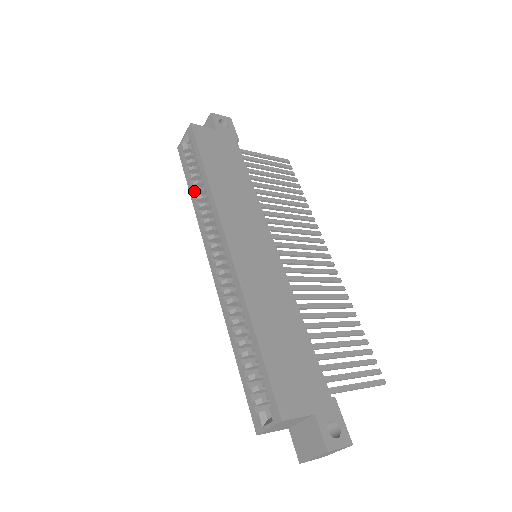
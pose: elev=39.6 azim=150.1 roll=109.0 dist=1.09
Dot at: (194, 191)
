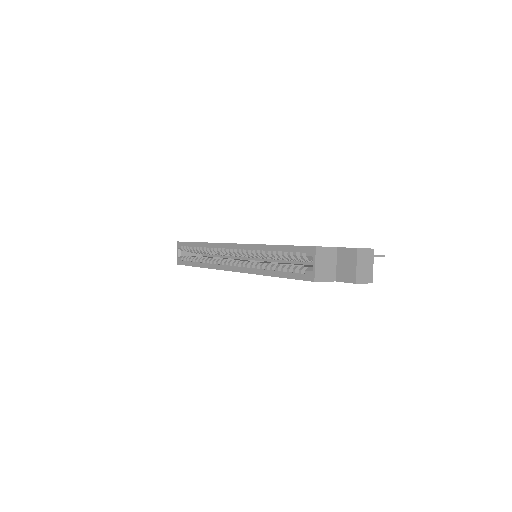
Dot at: (199, 261)
